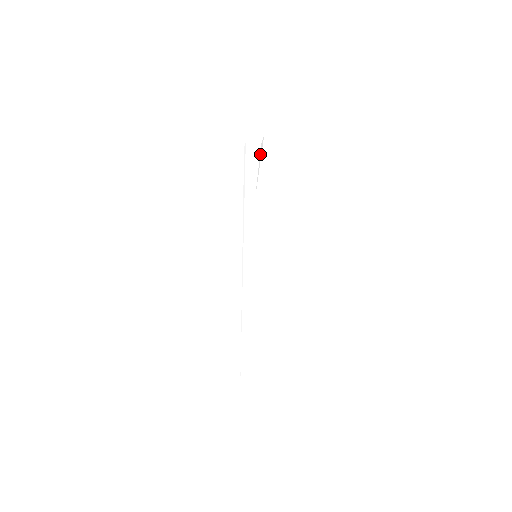
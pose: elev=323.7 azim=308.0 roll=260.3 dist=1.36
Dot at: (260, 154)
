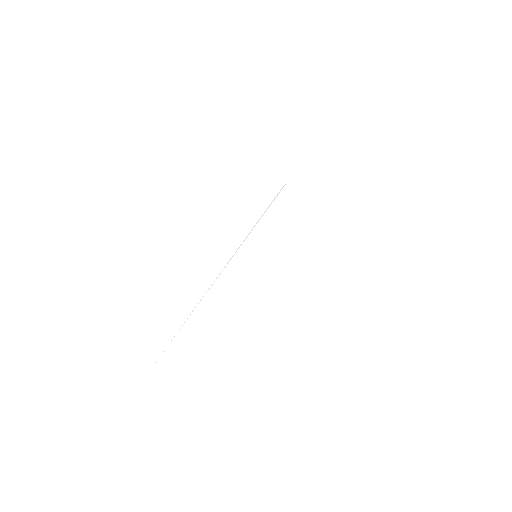
Dot at: occluded
